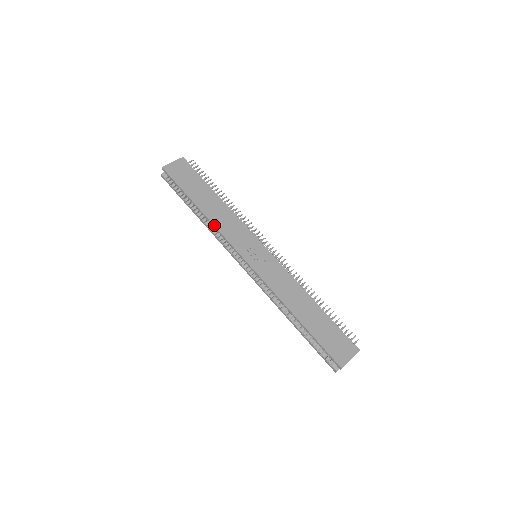
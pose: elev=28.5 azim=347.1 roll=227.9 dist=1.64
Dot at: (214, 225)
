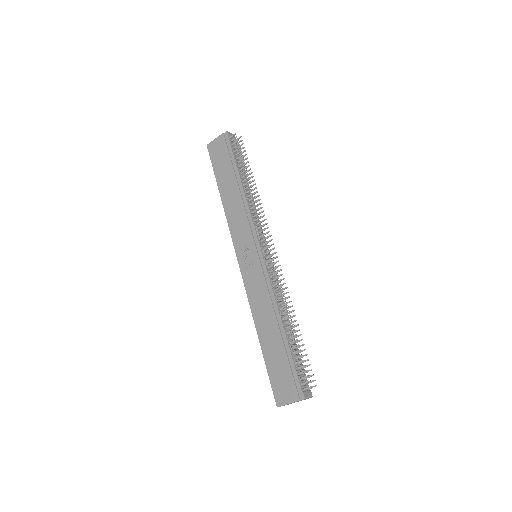
Dot at: (226, 216)
